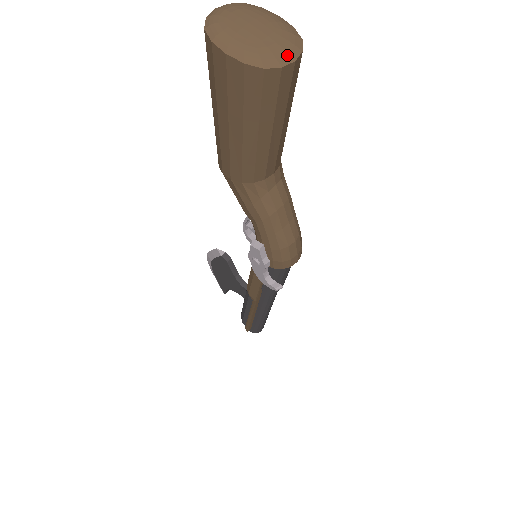
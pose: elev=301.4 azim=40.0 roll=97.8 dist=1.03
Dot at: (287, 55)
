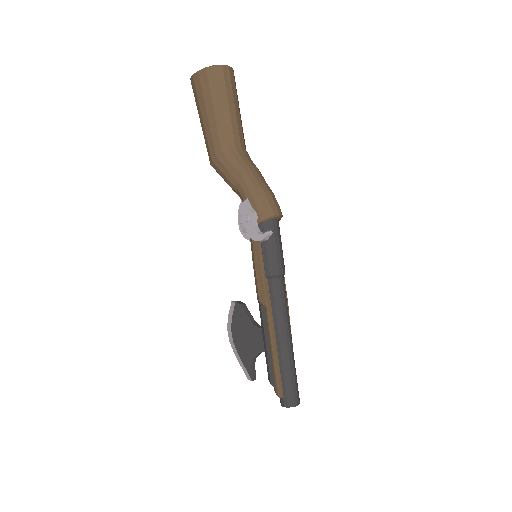
Dot at: (225, 66)
